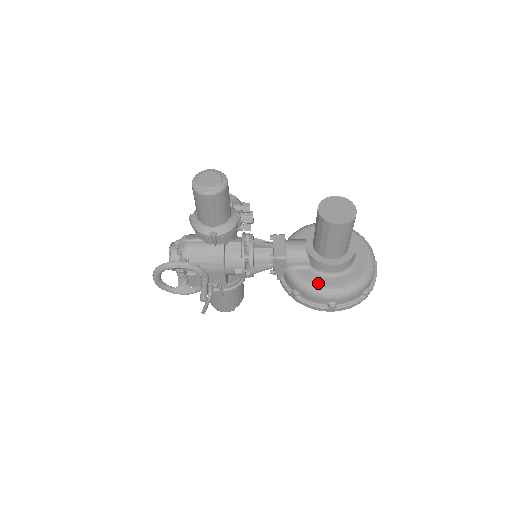
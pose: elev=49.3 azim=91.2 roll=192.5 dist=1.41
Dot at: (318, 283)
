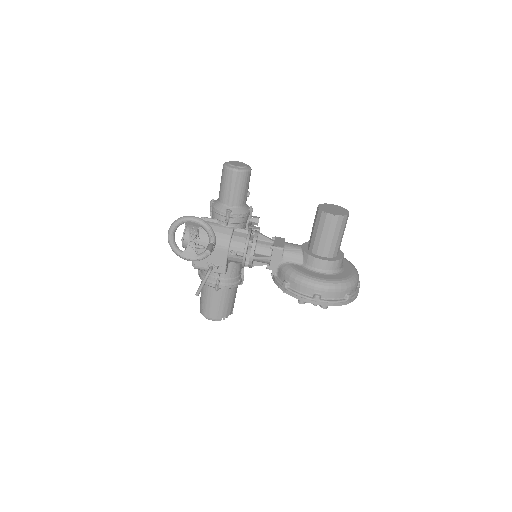
Dot at: (308, 274)
